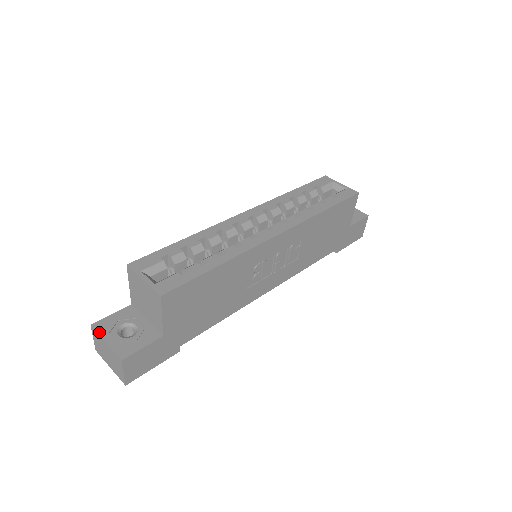
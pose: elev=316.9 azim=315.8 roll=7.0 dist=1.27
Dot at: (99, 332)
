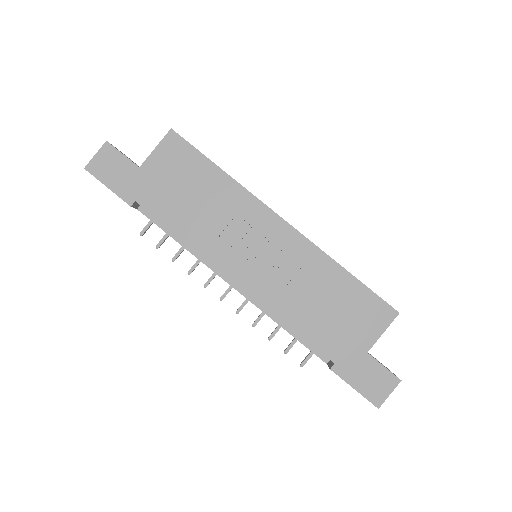
Dot at: occluded
